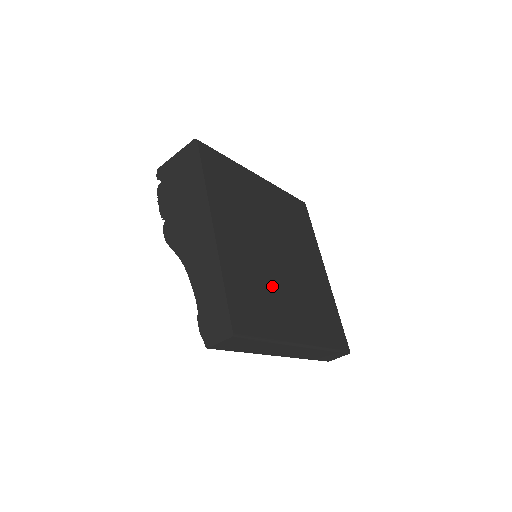
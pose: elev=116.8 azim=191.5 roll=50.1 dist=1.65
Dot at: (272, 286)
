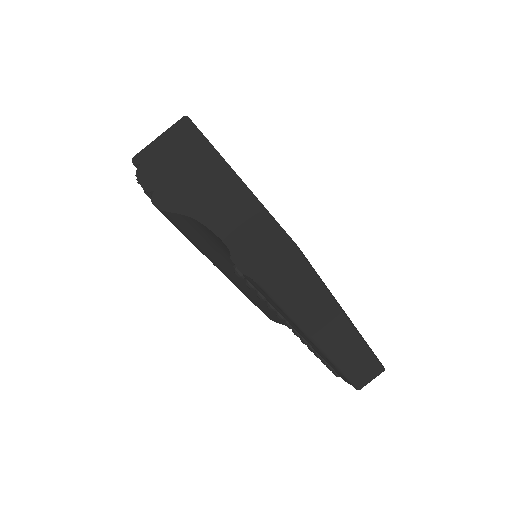
Dot at: occluded
